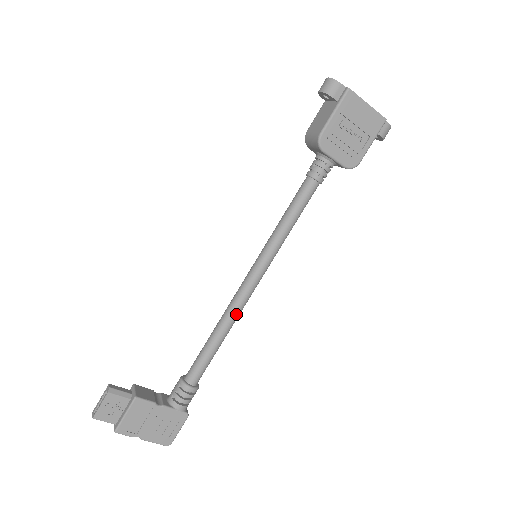
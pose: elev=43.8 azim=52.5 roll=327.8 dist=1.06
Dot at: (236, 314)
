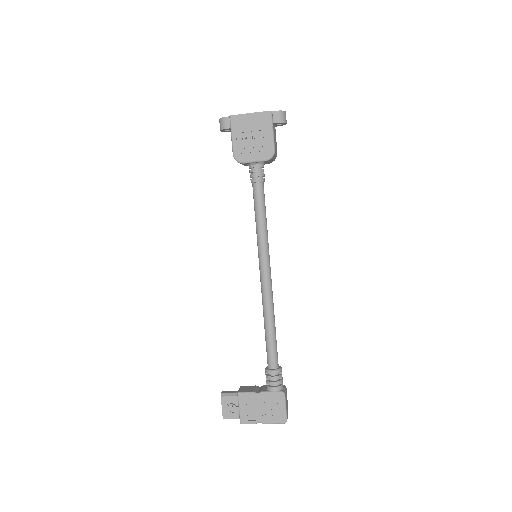
Dot at: (268, 303)
